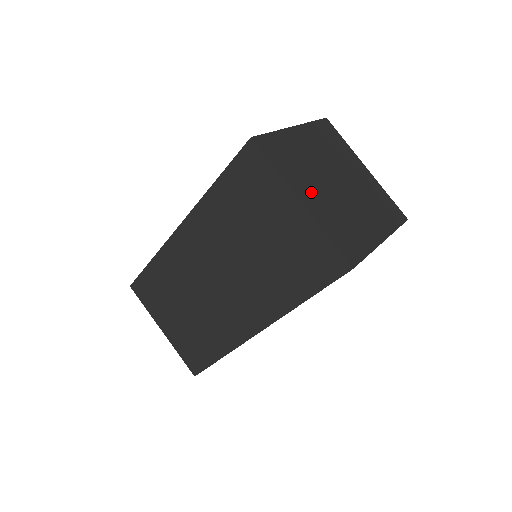
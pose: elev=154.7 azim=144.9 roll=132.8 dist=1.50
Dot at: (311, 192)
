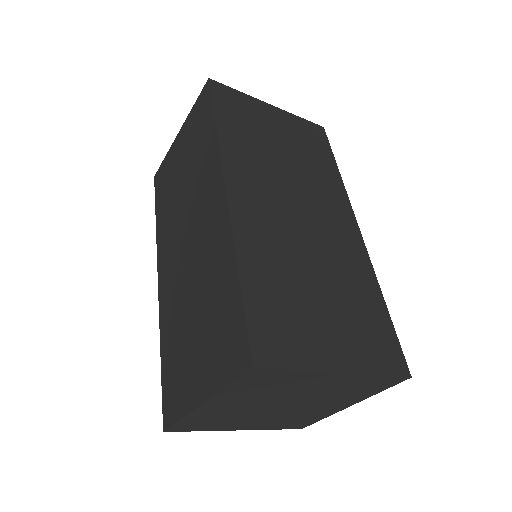
Dot at: occluded
